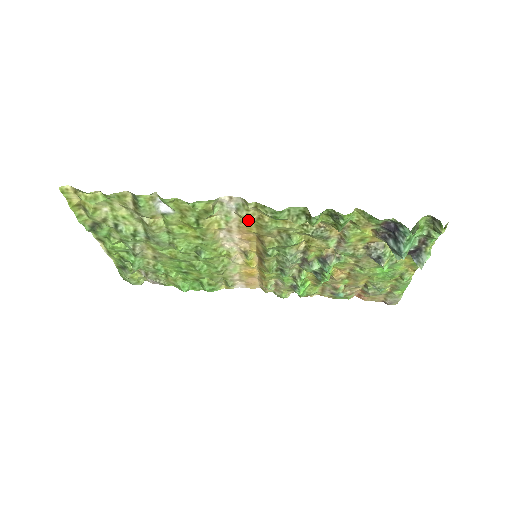
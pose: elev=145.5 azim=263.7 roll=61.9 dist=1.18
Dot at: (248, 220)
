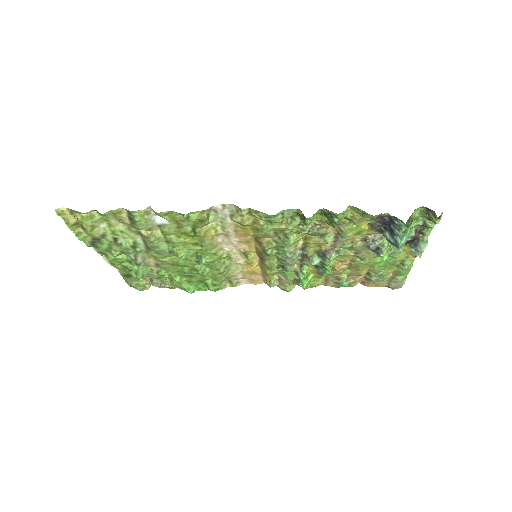
Dot at: (243, 225)
